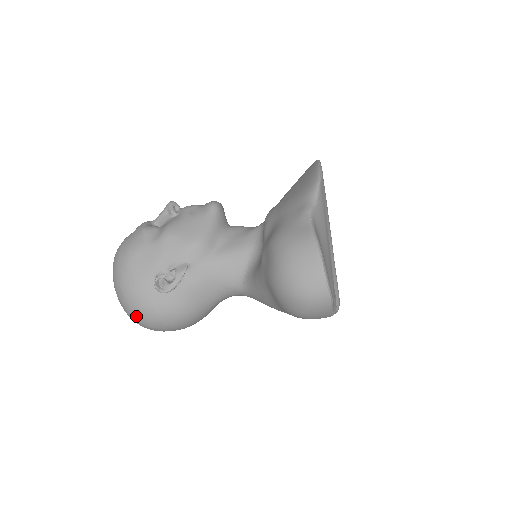
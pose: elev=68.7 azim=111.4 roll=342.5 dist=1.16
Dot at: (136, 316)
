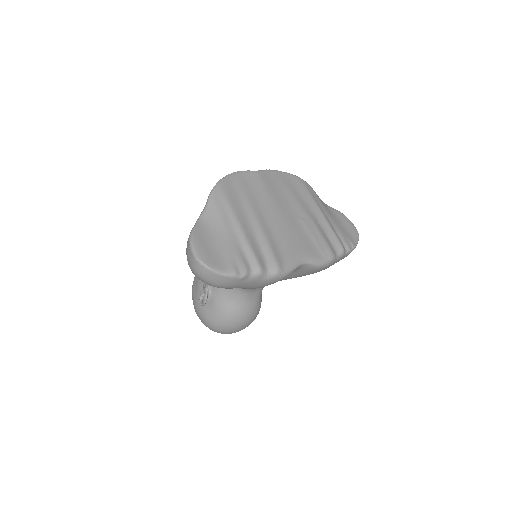
Dot at: occluded
